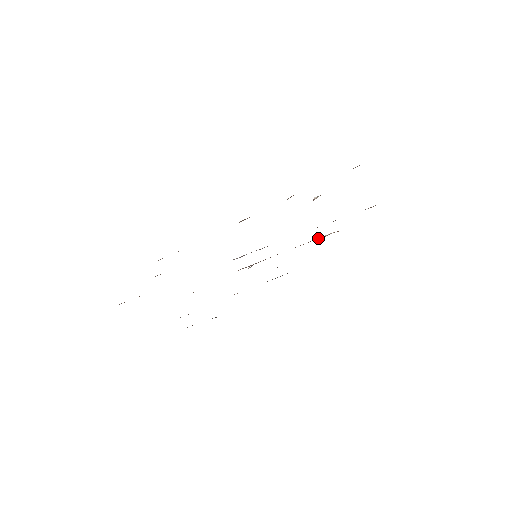
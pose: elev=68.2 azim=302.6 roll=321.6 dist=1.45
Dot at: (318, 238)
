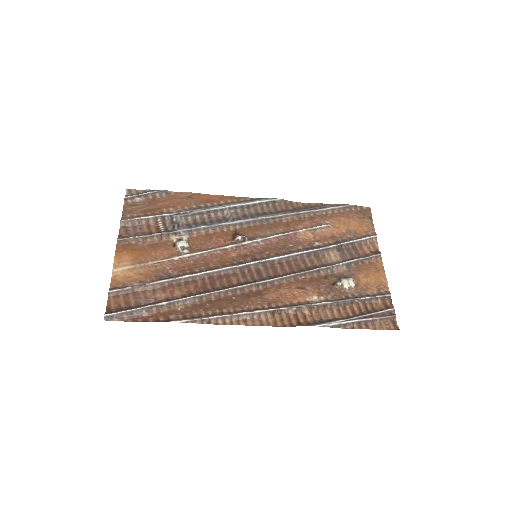
Dot at: (312, 229)
